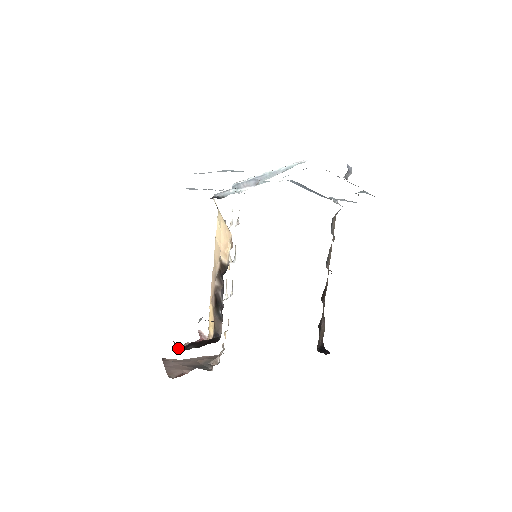
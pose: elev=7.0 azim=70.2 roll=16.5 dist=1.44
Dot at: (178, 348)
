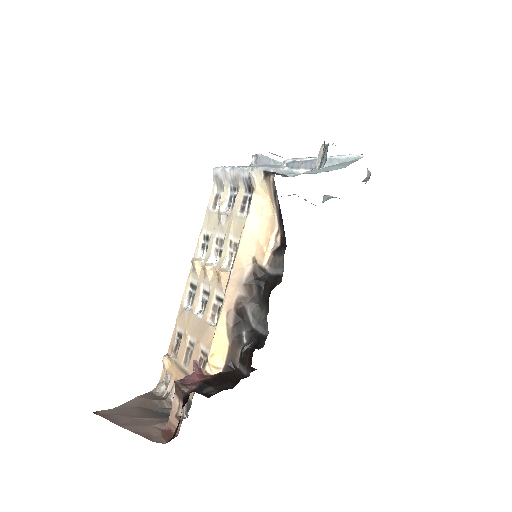
Dot at: (202, 394)
